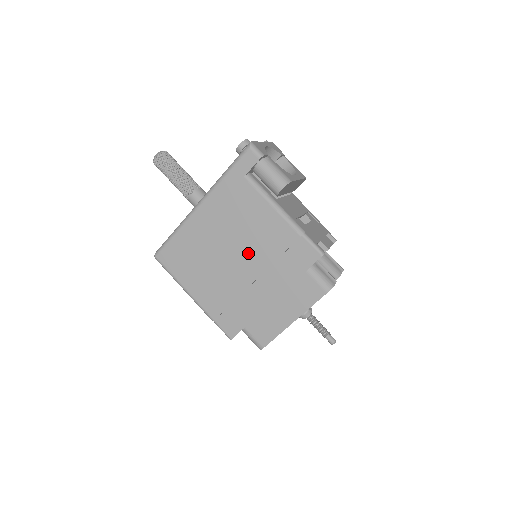
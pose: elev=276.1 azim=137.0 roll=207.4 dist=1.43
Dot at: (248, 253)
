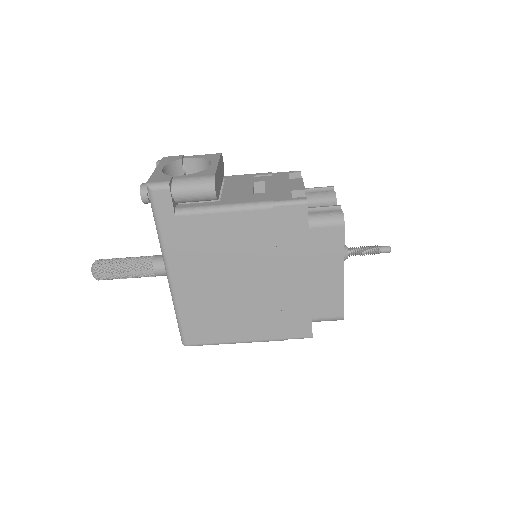
Dot at: (249, 266)
